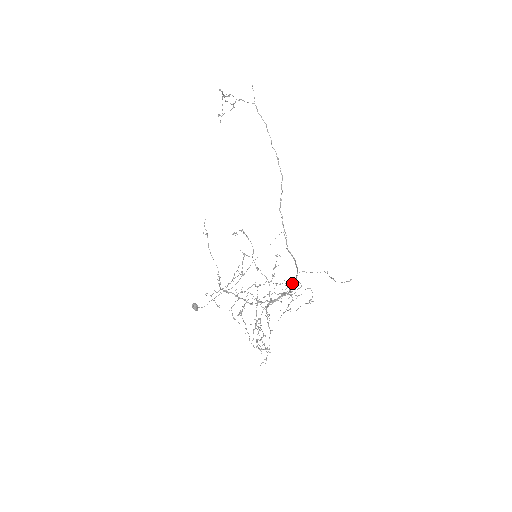
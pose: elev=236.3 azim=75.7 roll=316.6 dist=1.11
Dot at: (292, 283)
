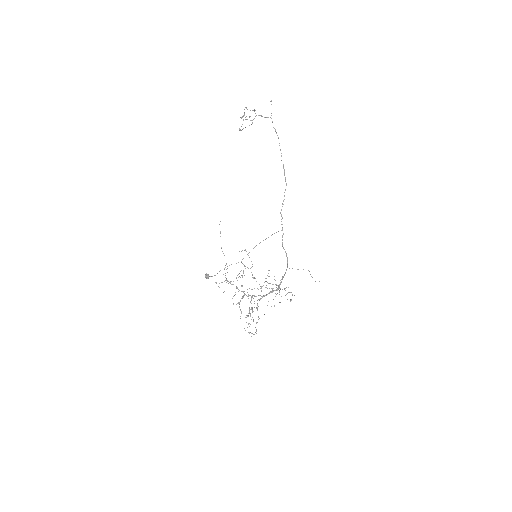
Dot at: occluded
